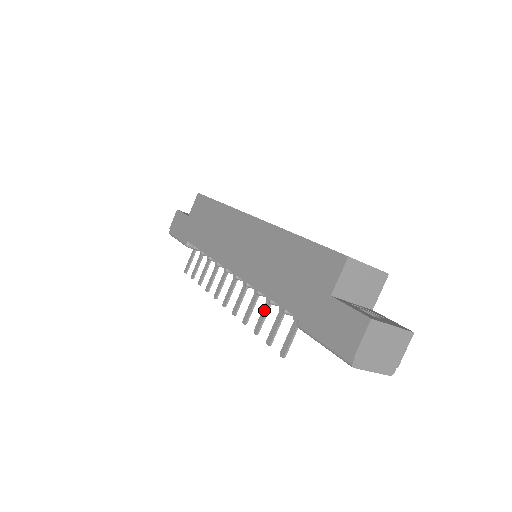
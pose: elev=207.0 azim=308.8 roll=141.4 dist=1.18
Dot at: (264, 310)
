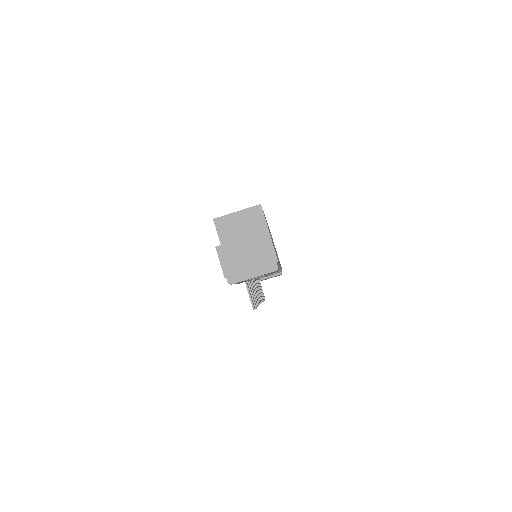
Dot at: occluded
